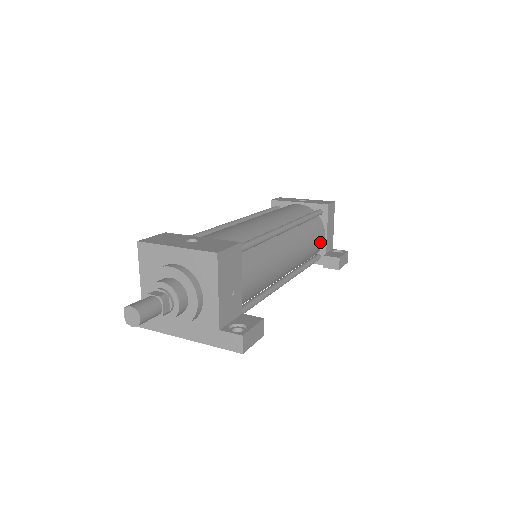
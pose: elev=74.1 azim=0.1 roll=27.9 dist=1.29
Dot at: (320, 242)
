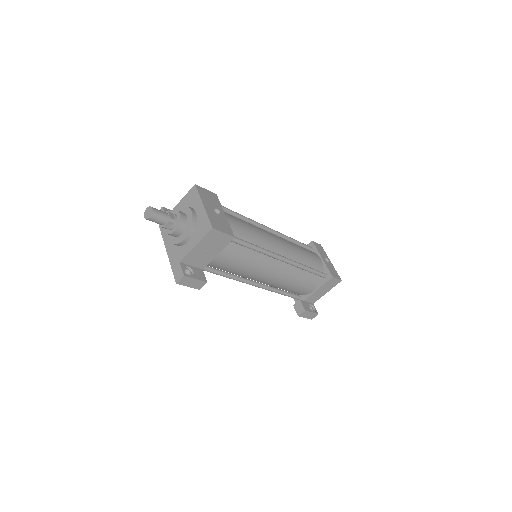
Dot at: (306, 291)
